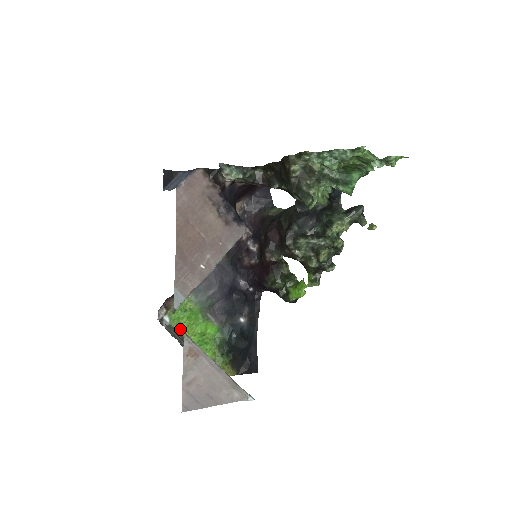
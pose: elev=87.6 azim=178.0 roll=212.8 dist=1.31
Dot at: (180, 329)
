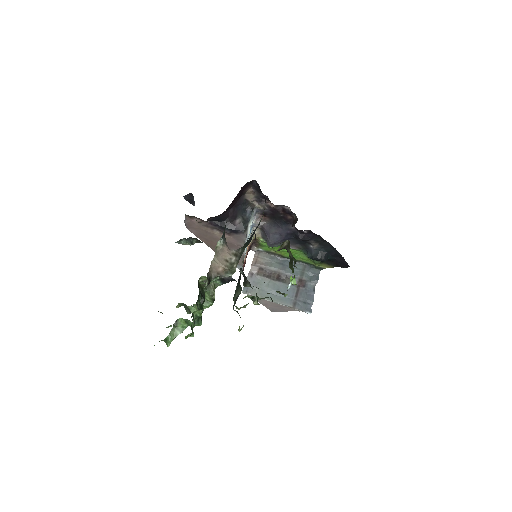
Dot at: (274, 252)
